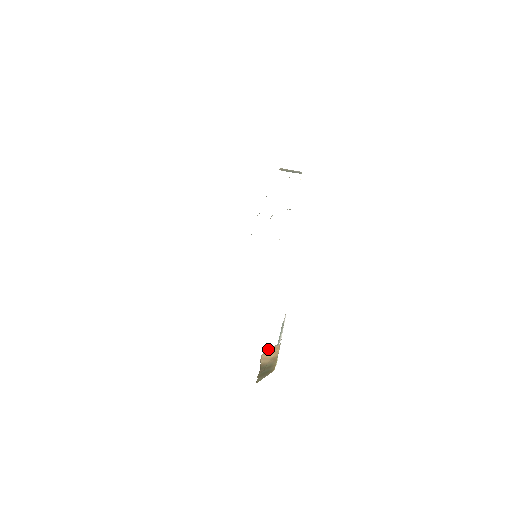
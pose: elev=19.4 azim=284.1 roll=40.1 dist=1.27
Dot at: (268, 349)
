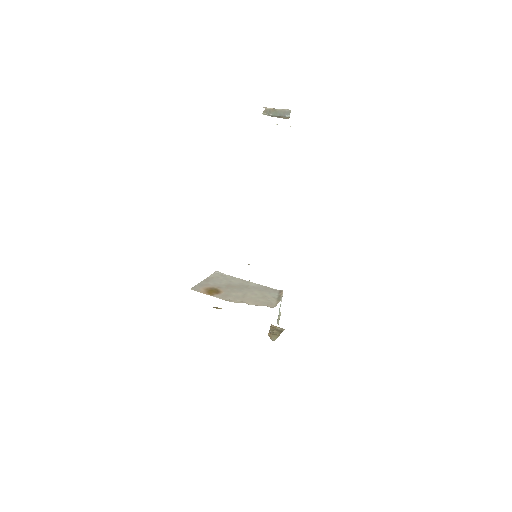
Dot at: occluded
